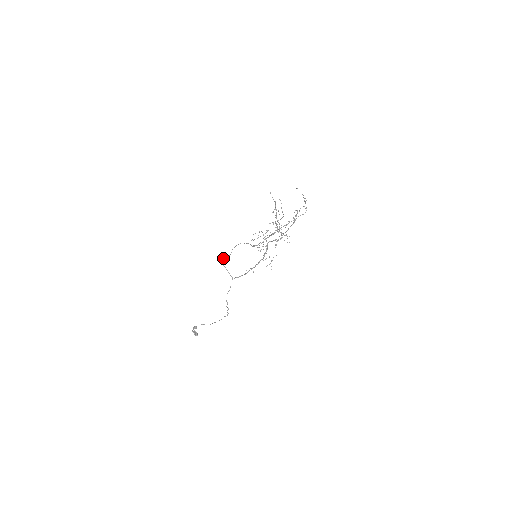
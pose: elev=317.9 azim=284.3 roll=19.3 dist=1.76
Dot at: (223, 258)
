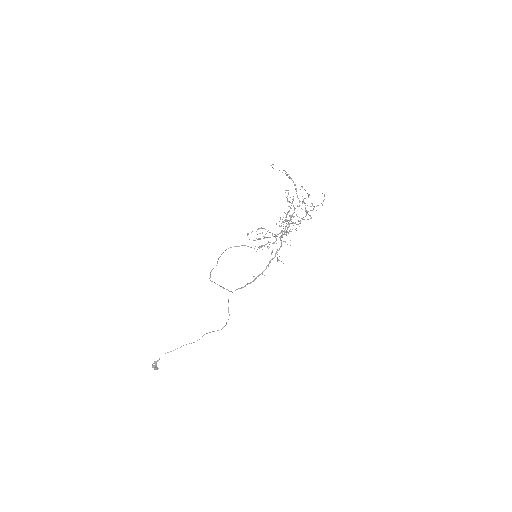
Dot at: occluded
